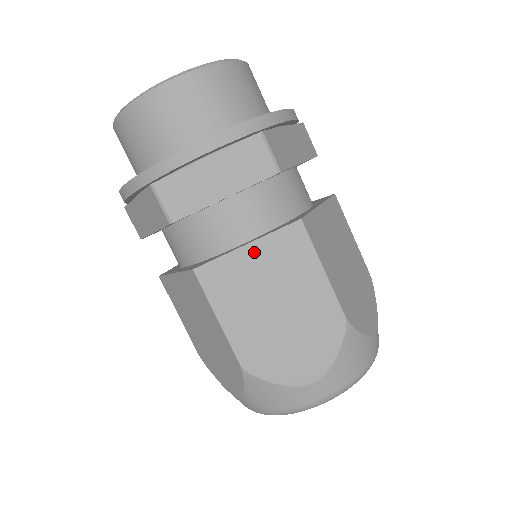
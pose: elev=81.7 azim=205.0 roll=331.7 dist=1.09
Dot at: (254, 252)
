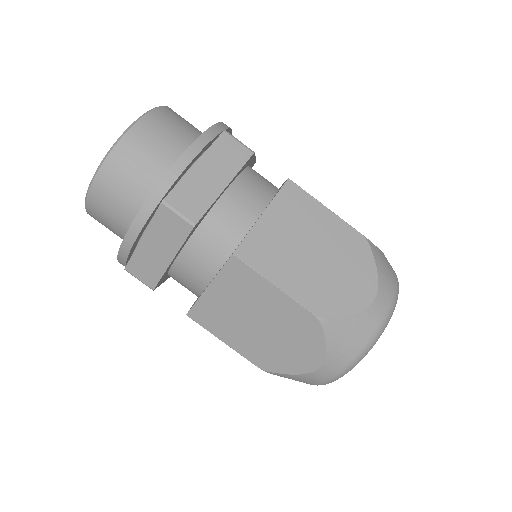
Dot at: (216, 290)
